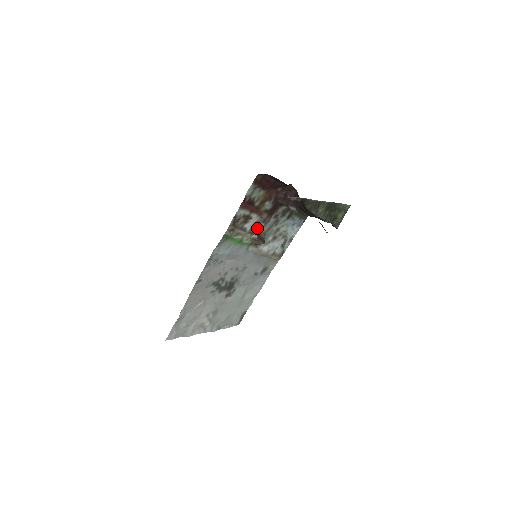
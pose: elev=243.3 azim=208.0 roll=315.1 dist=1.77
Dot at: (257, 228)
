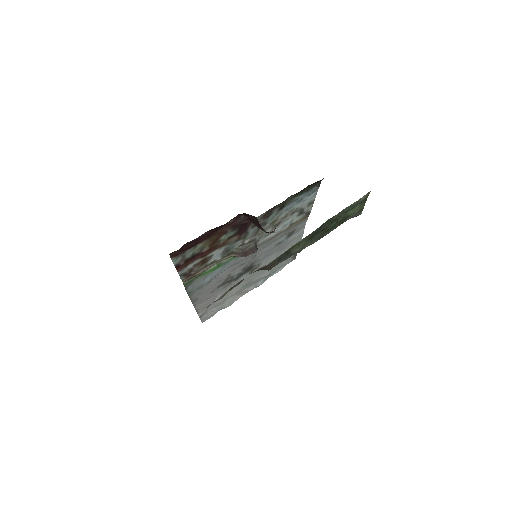
Dot at: (234, 247)
